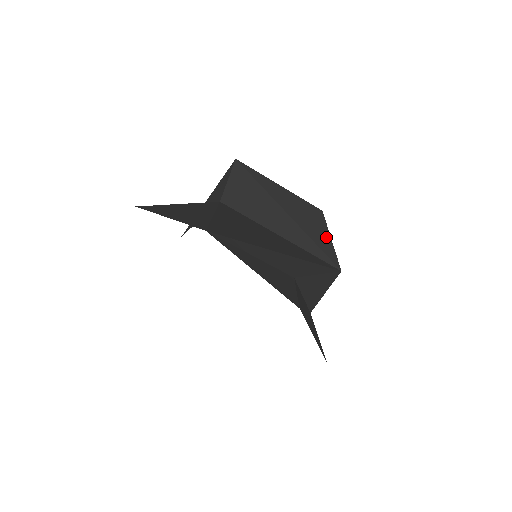
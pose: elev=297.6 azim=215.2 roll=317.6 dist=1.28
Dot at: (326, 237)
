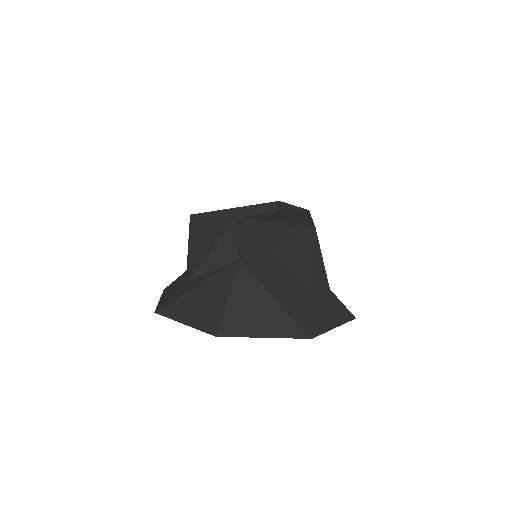
Dot at: (308, 219)
